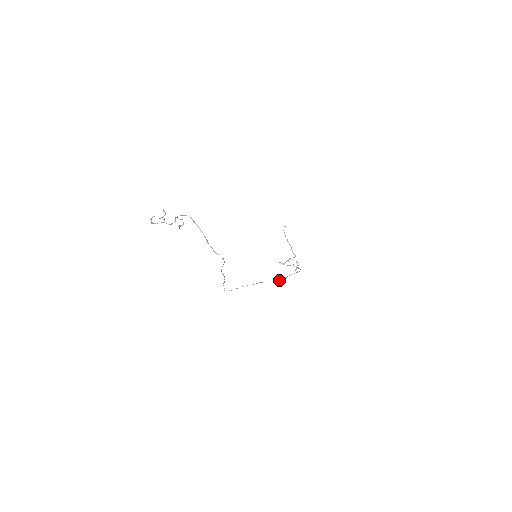
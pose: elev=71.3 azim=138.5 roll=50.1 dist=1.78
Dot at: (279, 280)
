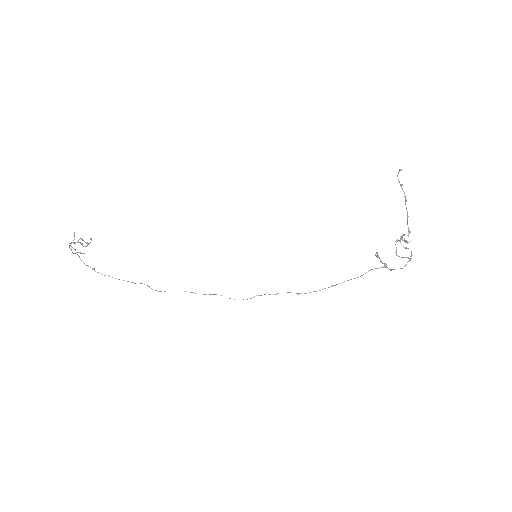
Dot at: (316, 291)
